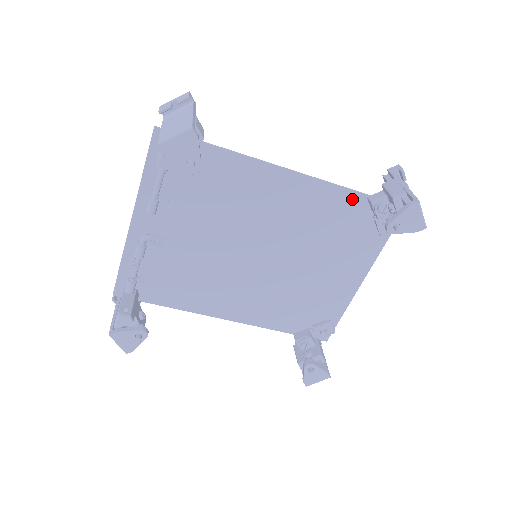
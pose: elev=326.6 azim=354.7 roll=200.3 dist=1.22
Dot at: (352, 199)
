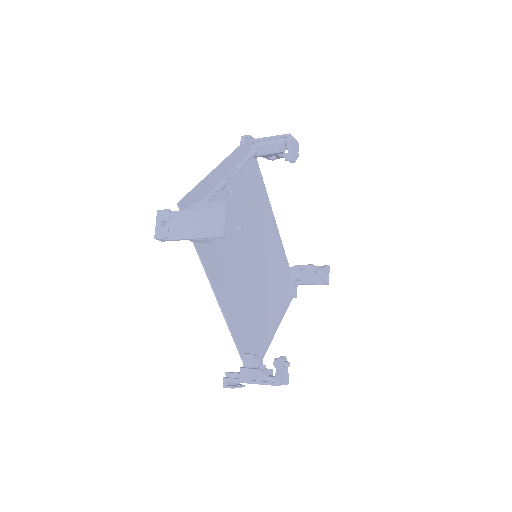
Dot at: (285, 263)
